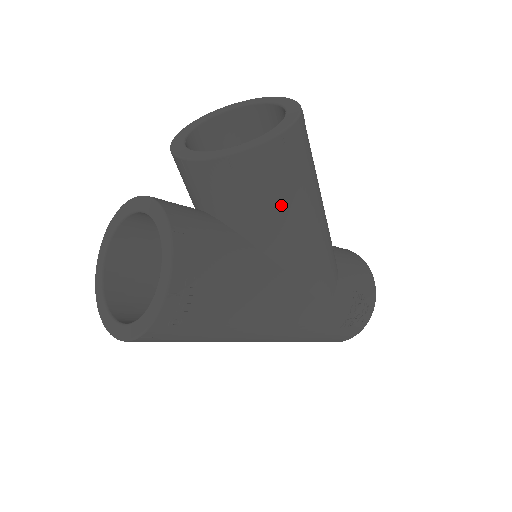
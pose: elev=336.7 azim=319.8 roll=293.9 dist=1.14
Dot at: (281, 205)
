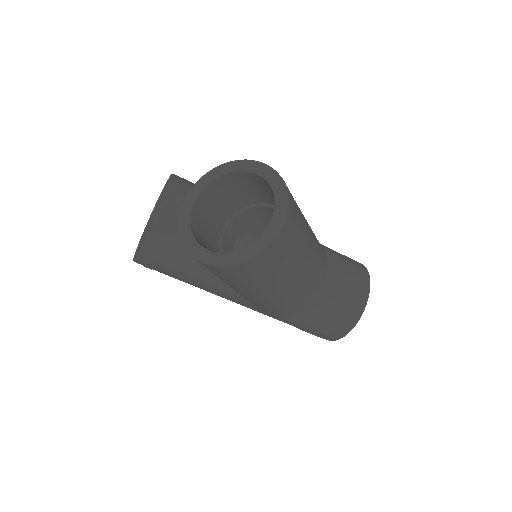
Dot at: (221, 279)
